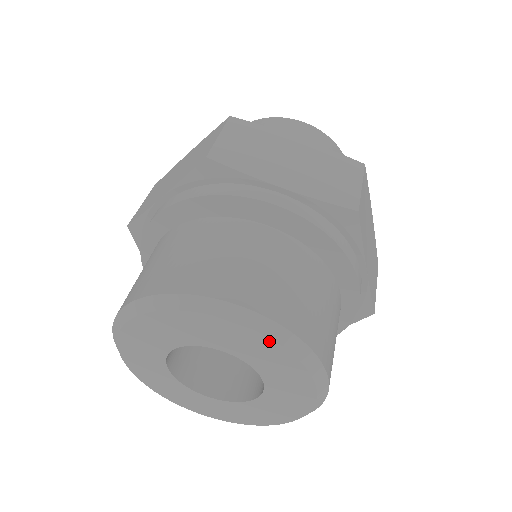
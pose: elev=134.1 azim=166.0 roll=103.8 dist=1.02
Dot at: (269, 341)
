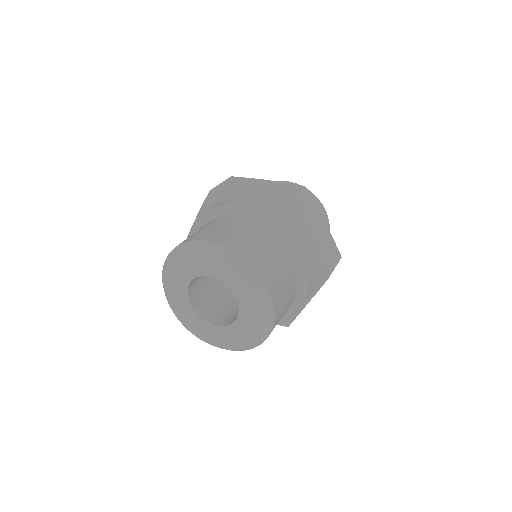
Dot at: (225, 259)
